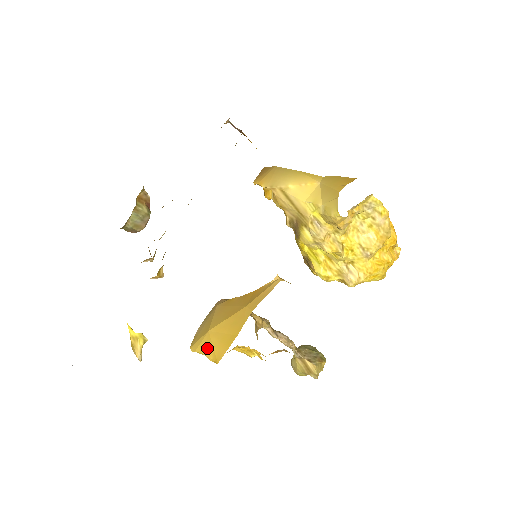
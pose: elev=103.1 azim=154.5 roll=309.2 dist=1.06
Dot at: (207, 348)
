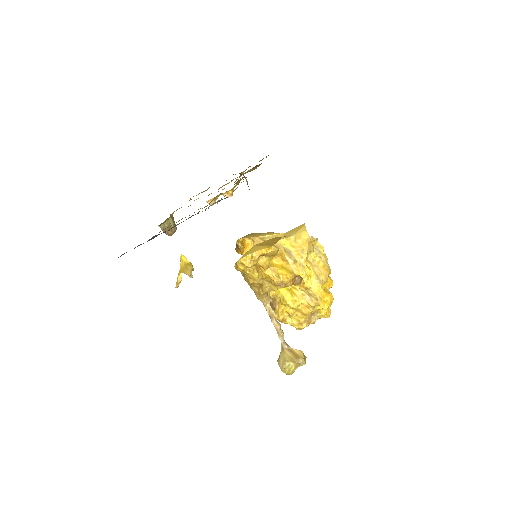
Dot at: (257, 249)
